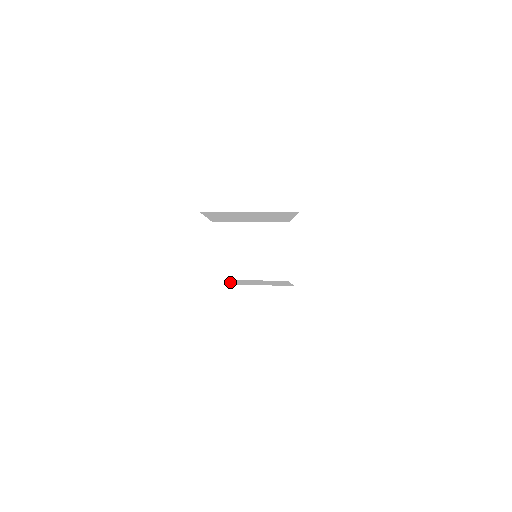
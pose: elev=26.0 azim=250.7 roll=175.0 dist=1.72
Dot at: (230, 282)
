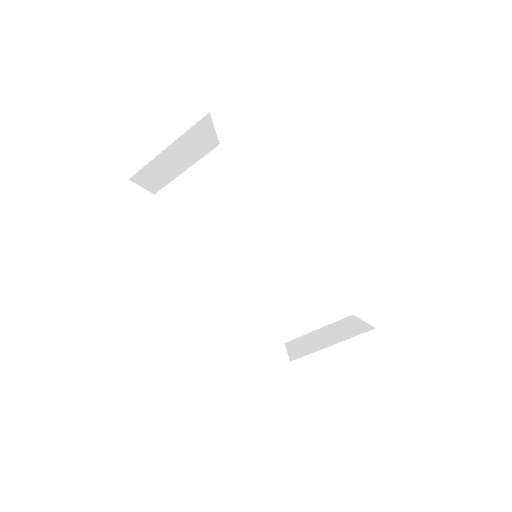
Dot at: (287, 351)
